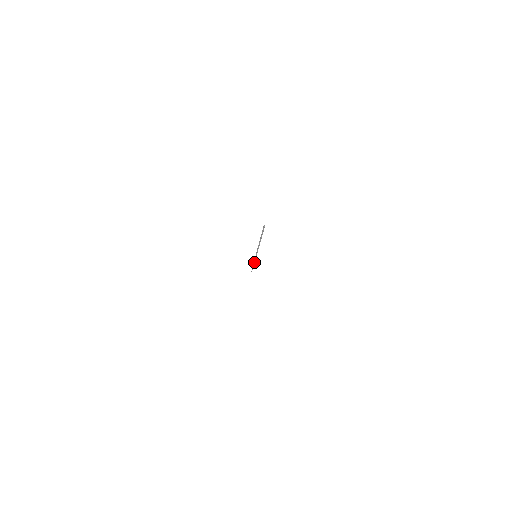
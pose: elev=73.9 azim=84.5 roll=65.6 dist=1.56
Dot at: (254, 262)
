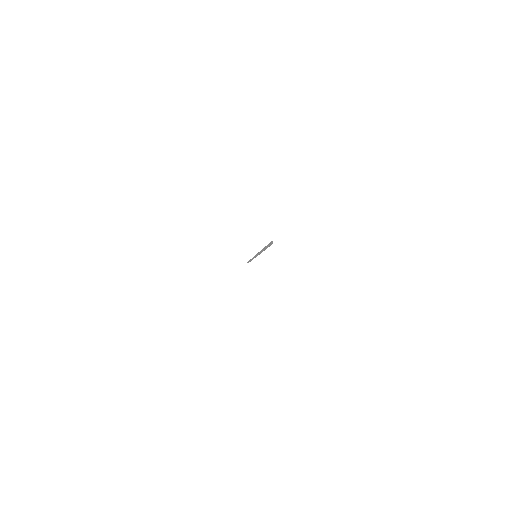
Dot at: occluded
